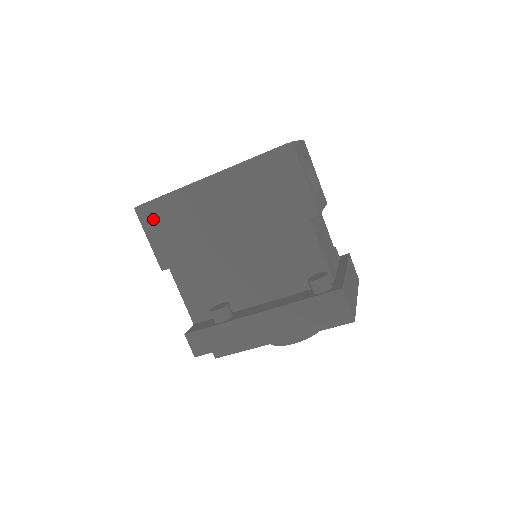
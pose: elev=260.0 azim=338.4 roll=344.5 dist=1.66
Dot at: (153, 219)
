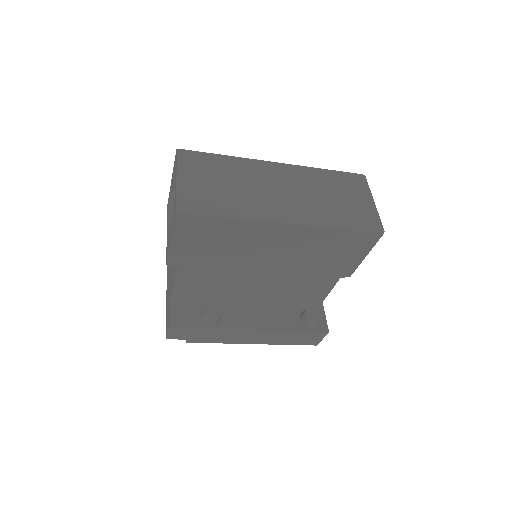
Dot at: (193, 229)
